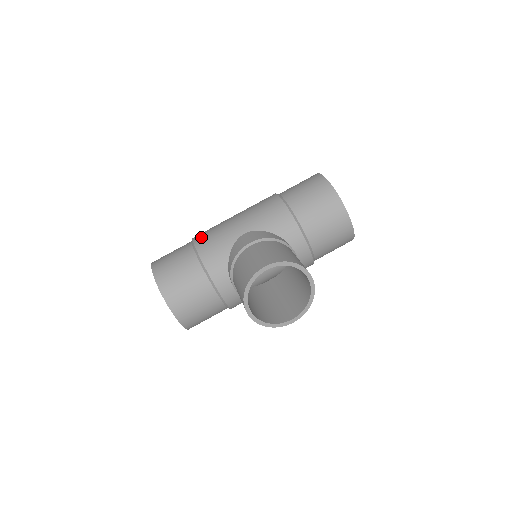
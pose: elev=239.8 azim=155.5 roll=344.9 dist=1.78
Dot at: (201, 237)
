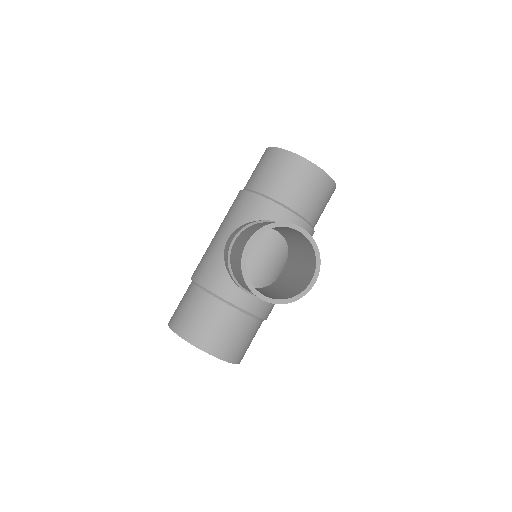
Dot at: (195, 270)
